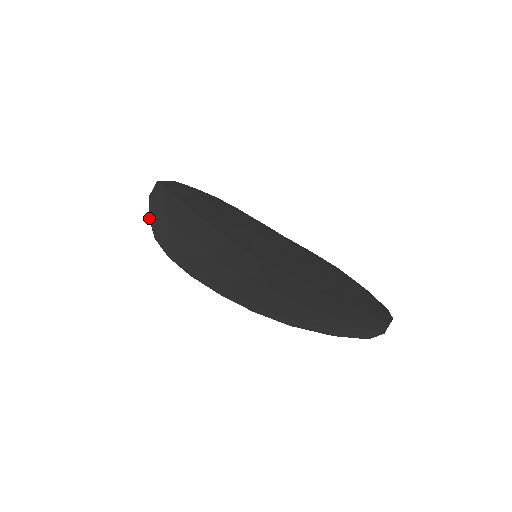
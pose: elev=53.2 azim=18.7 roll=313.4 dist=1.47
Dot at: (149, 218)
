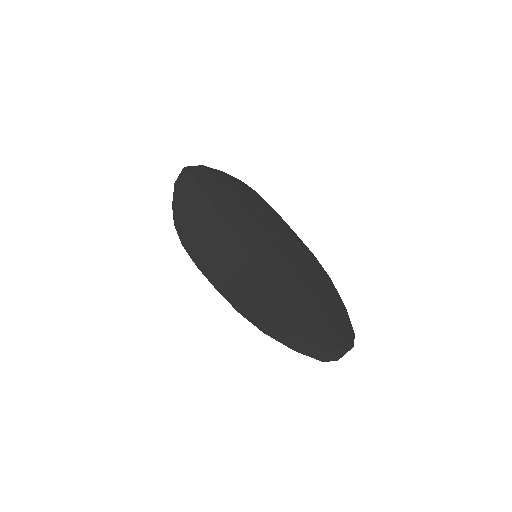
Dot at: (172, 205)
